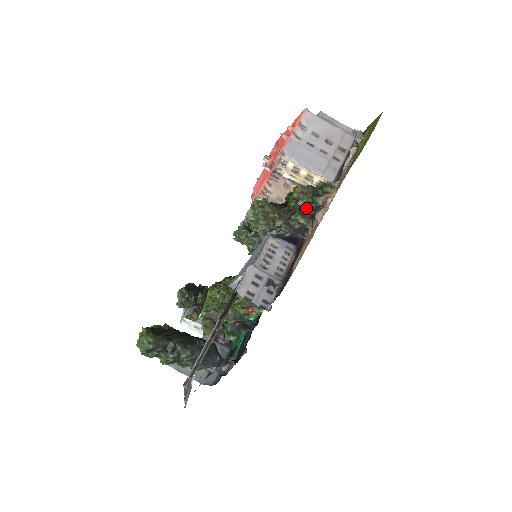
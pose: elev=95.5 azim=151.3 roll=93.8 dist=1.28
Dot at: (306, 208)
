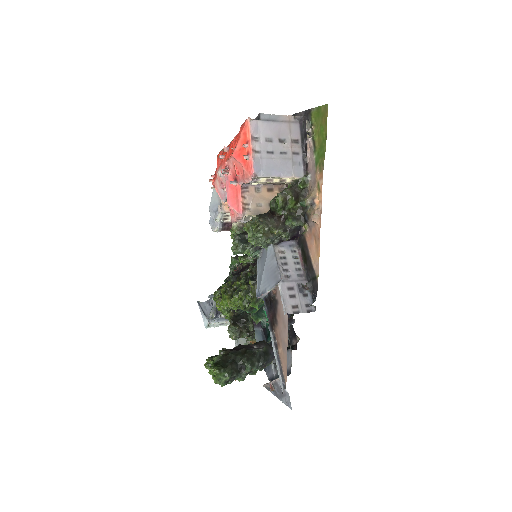
Dot at: (293, 209)
